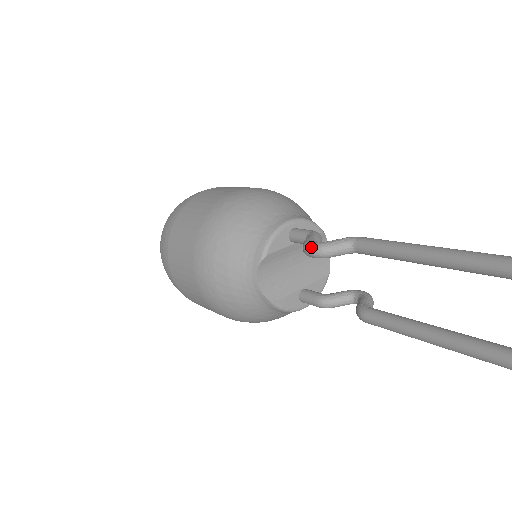
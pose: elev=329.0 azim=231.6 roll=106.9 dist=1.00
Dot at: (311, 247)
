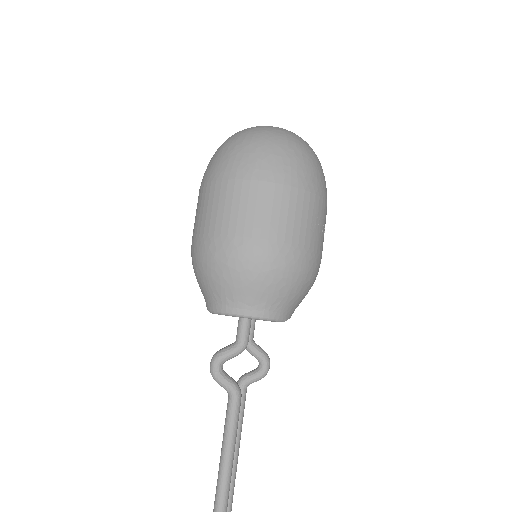
Dot at: (210, 367)
